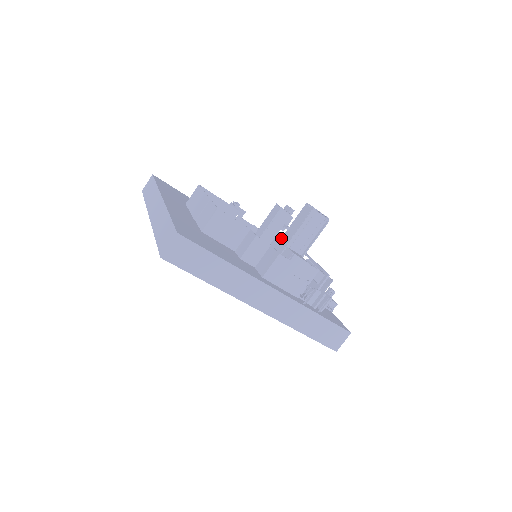
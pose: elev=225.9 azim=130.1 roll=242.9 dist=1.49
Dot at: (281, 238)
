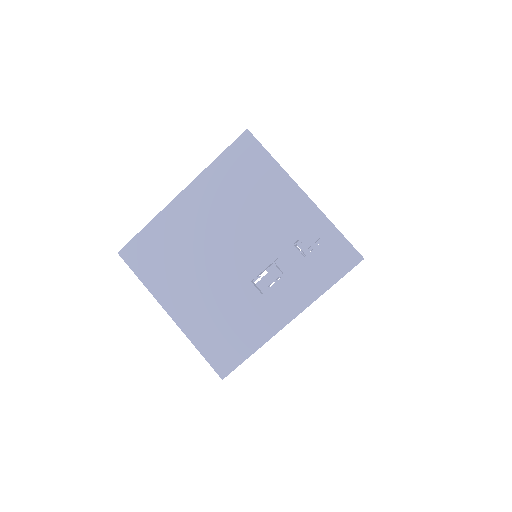
Dot at: occluded
